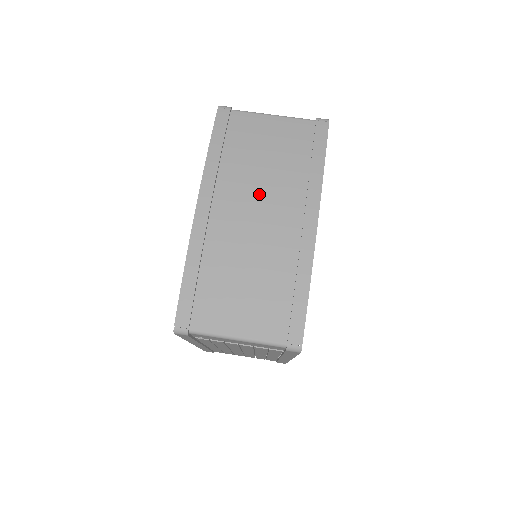
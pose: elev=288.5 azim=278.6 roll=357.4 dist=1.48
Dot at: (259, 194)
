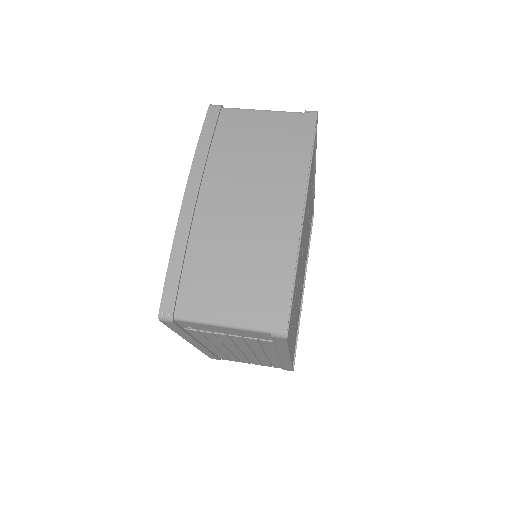
Dot at: (246, 183)
